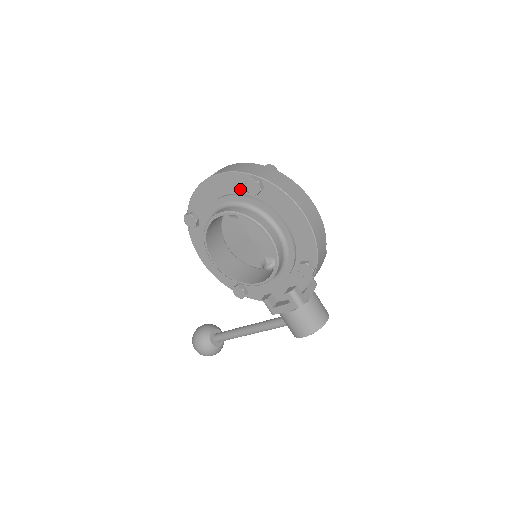
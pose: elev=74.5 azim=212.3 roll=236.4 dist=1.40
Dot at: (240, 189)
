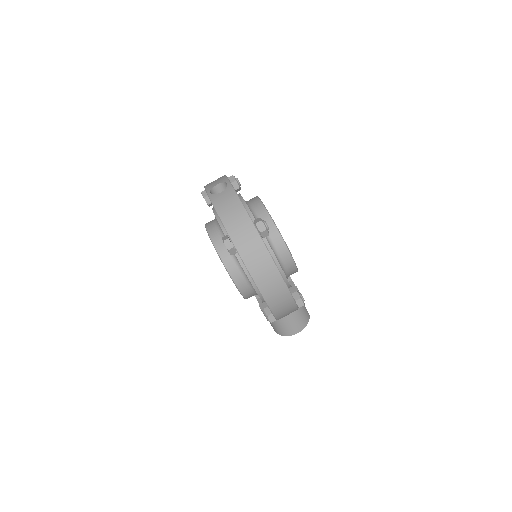
Dot at: occluded
